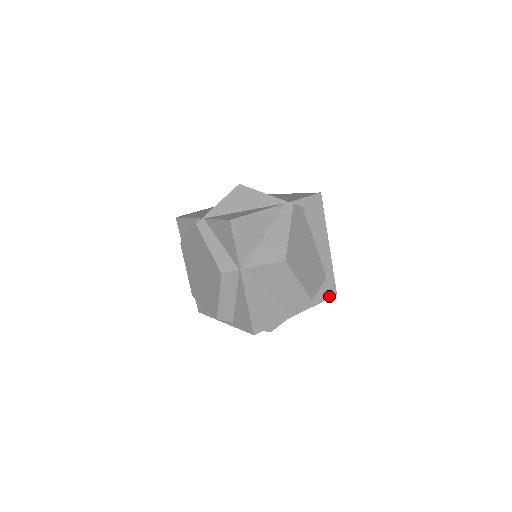
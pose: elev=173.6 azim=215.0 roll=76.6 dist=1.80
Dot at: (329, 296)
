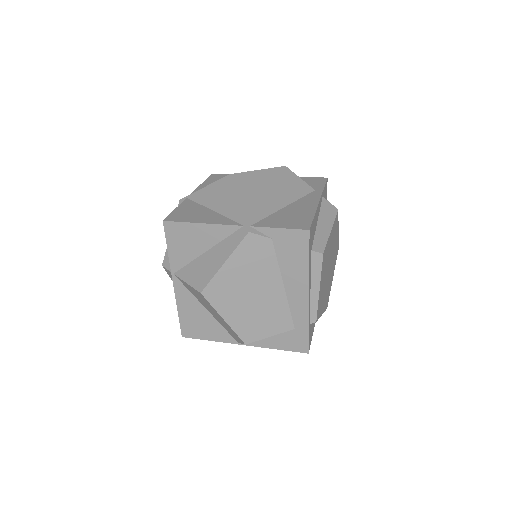
Dot at: (295, 349)
